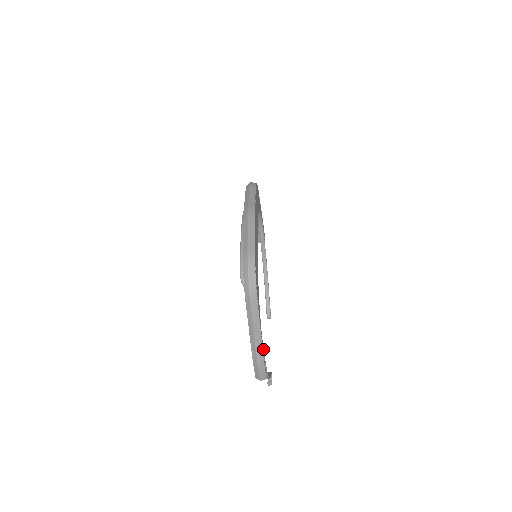
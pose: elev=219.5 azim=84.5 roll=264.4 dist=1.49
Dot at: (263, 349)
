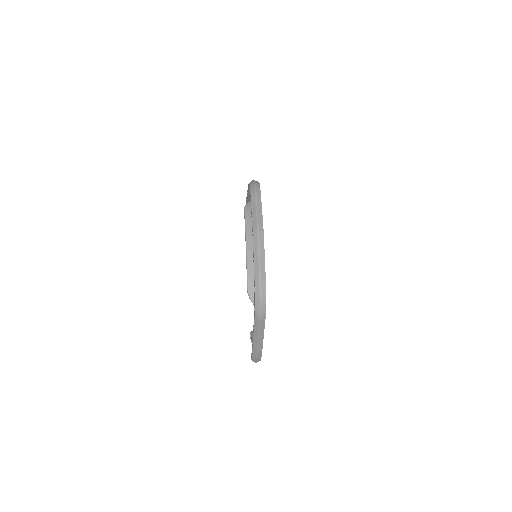
Dot at: occluded
